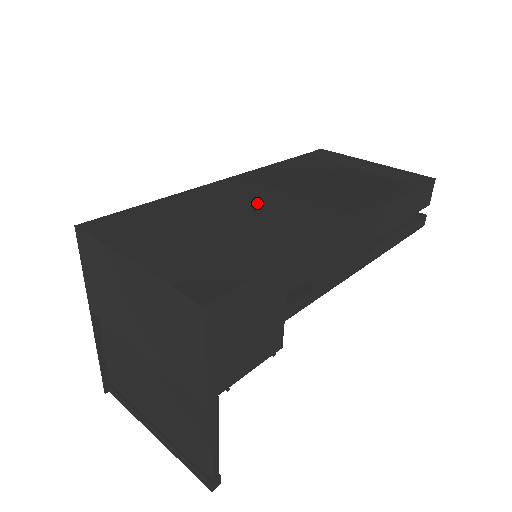
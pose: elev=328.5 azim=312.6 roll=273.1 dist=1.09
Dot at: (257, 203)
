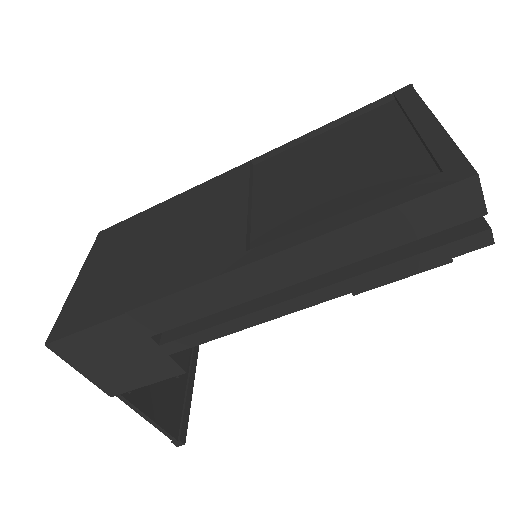
Dot at: (204, 218)
